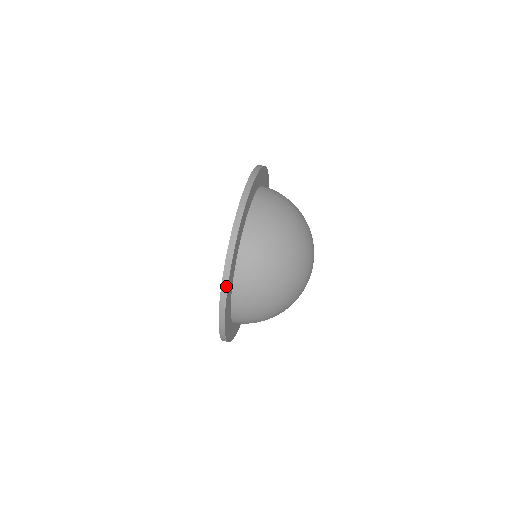
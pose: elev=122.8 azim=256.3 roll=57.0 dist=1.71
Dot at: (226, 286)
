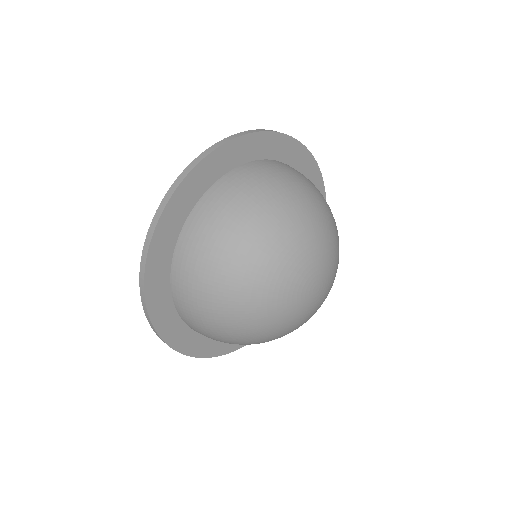
Dot at: (145, 305)
